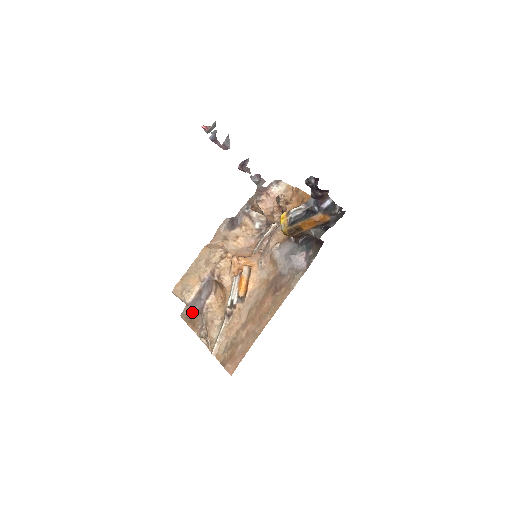
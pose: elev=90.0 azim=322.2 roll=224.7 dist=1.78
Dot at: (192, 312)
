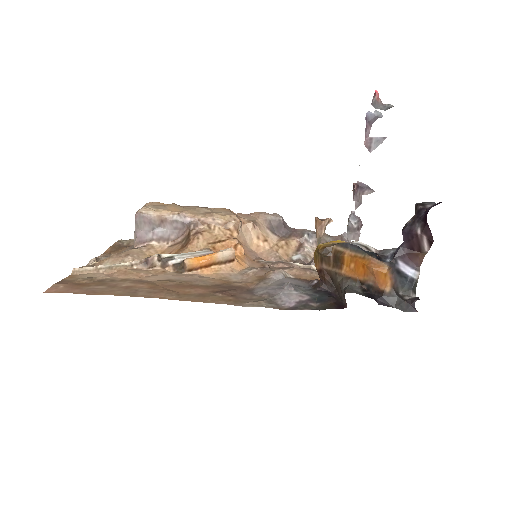
Dot at: (130, 245)
